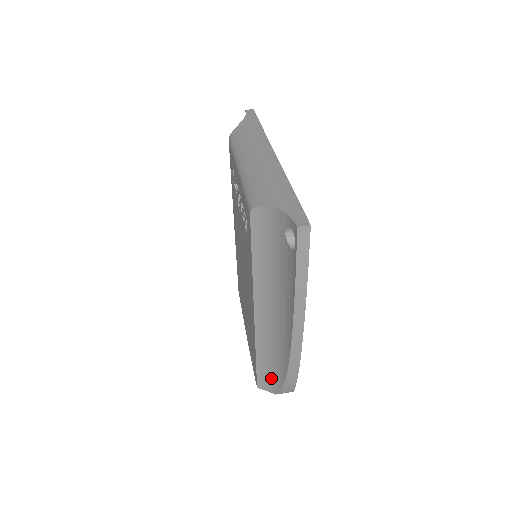
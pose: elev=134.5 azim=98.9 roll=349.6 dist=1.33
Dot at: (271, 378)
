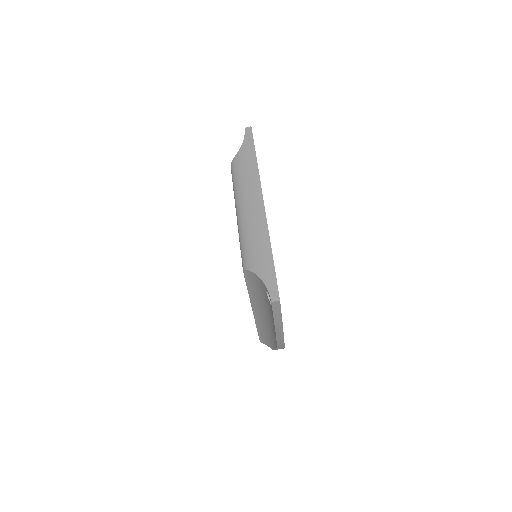
Dot at: (268, 341)
